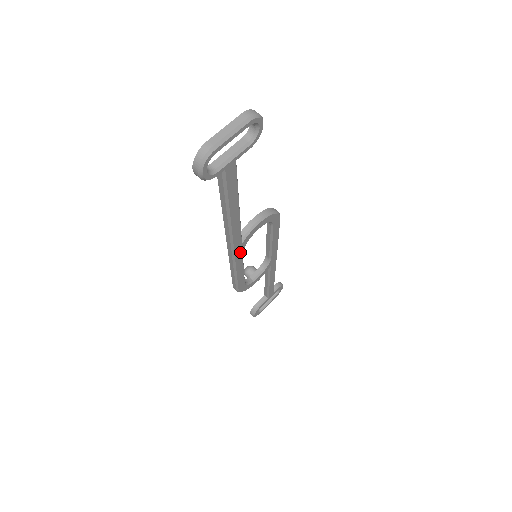
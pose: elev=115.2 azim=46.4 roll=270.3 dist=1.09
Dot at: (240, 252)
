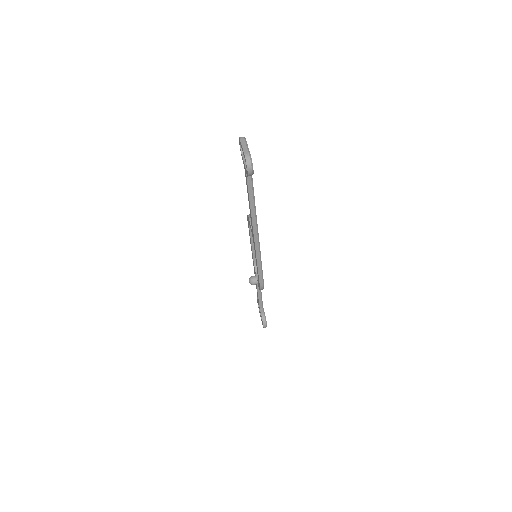
Dot at: occluded
